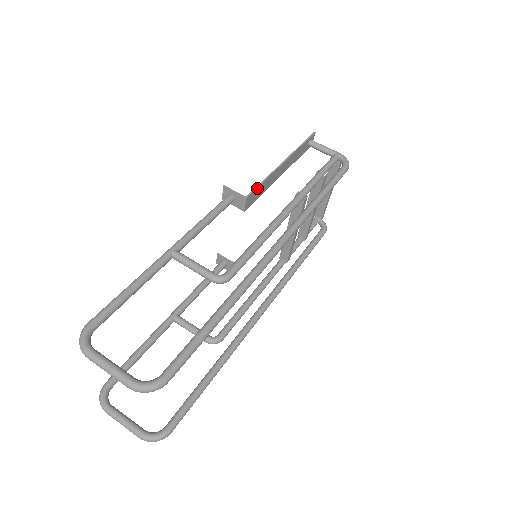
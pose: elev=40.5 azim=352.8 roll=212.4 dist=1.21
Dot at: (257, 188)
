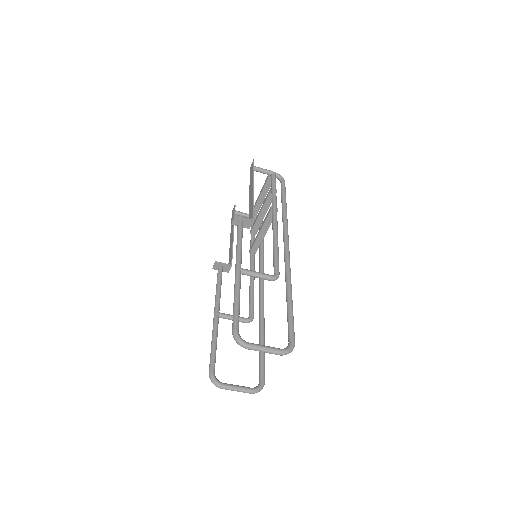
Dot at: (253, 211)
